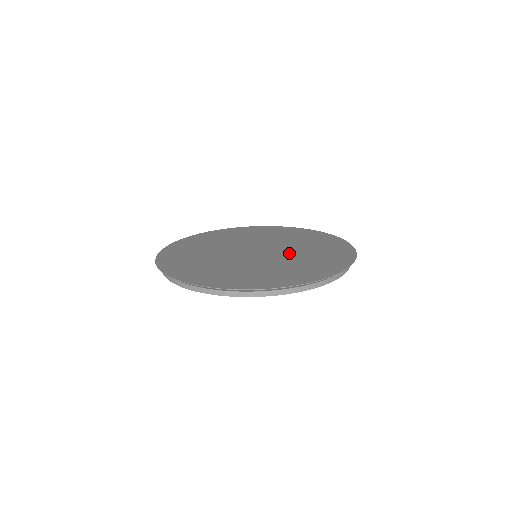
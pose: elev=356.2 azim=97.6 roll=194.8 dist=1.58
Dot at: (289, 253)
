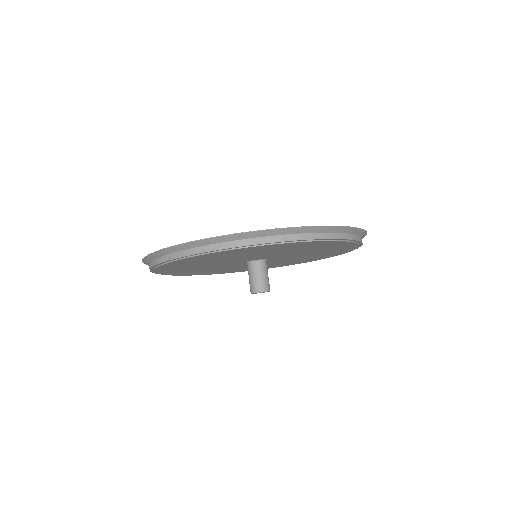
Dot at: occluded
